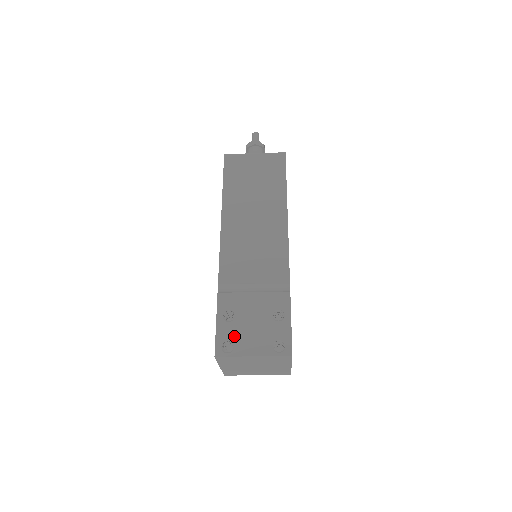
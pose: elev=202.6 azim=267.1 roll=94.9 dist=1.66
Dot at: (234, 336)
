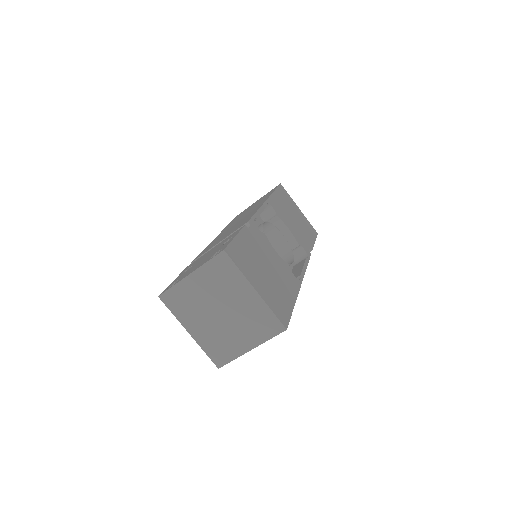
Dot at: (182, 276)
